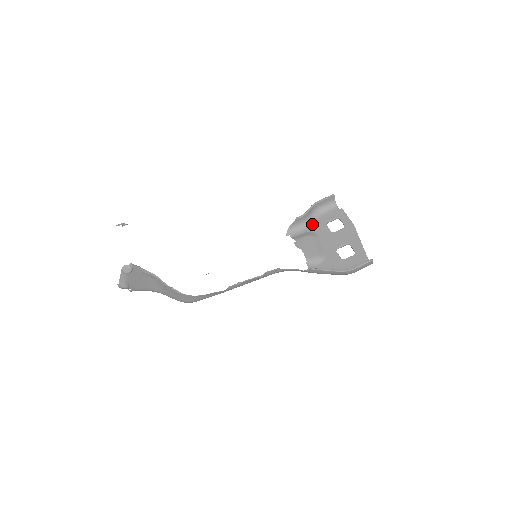
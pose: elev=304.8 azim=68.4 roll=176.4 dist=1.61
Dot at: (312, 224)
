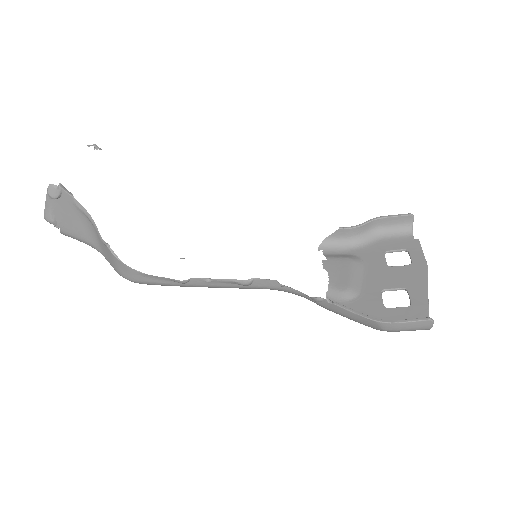
Dot at: (363, 246)
